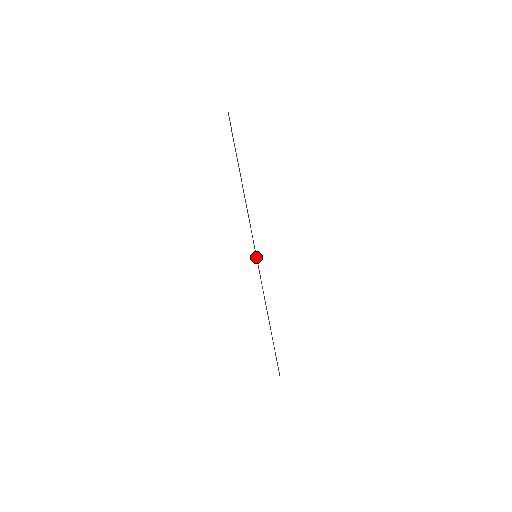
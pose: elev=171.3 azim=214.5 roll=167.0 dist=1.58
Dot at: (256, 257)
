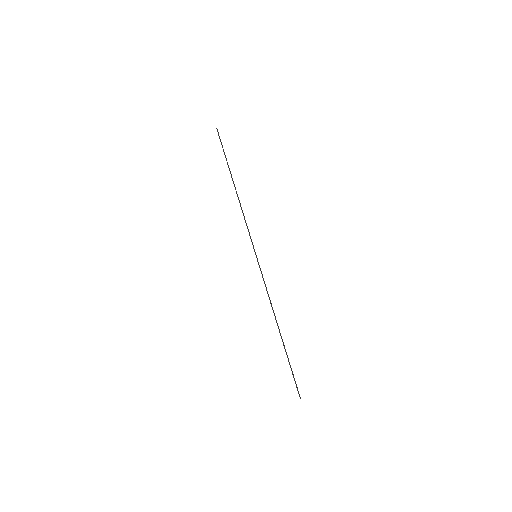
Dot at: (256, 257)
